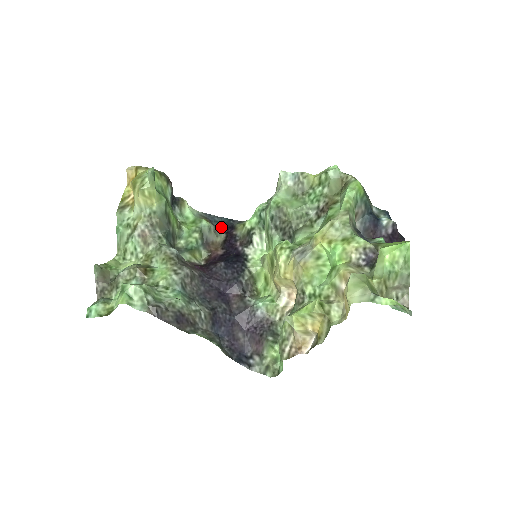
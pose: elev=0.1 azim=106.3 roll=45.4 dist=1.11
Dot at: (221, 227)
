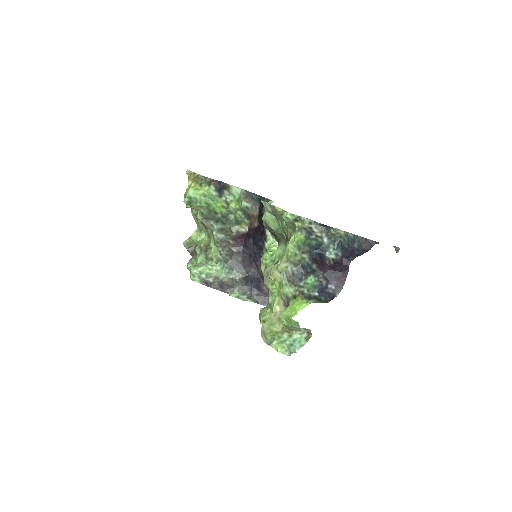
Dot at: (256, 203)
